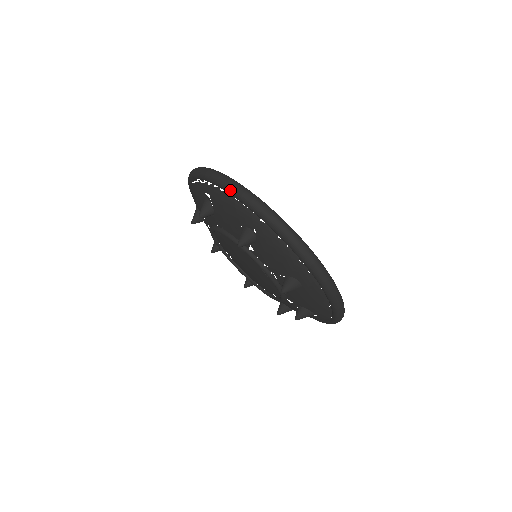
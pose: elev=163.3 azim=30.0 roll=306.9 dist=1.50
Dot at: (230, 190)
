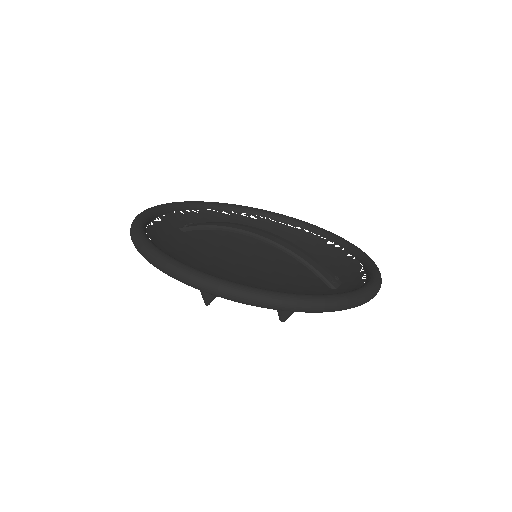
Dot at: occluded
